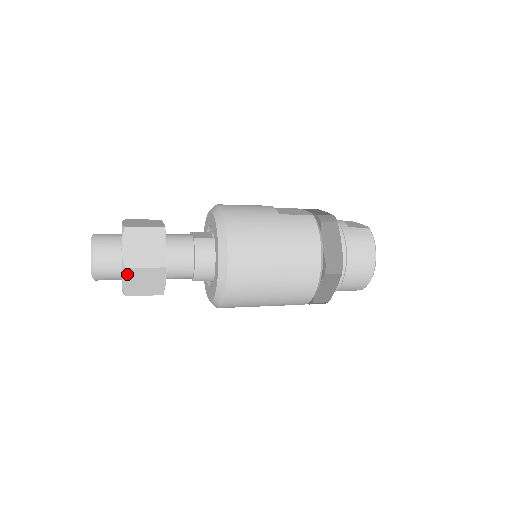
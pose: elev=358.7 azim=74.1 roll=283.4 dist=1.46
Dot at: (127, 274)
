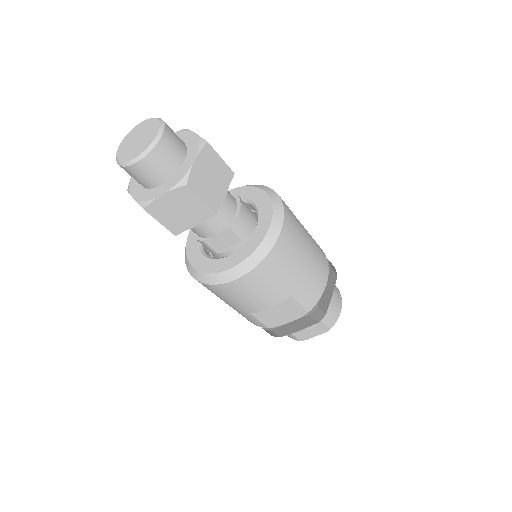
Dot at: (204, 152)
